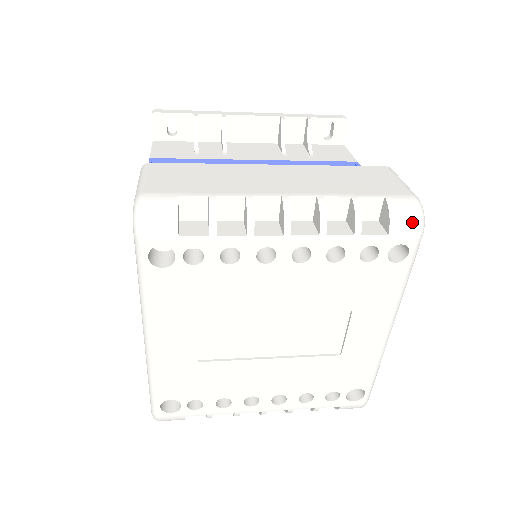
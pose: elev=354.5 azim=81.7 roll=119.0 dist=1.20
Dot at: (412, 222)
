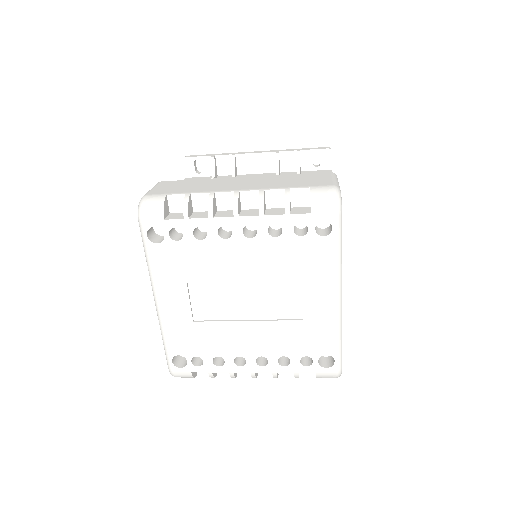
Dot at: (329, 203)
